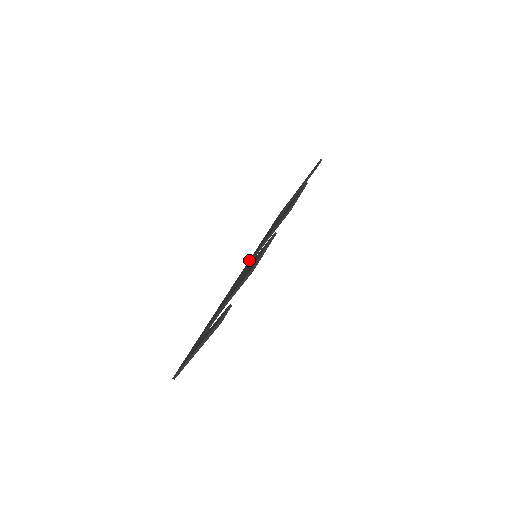
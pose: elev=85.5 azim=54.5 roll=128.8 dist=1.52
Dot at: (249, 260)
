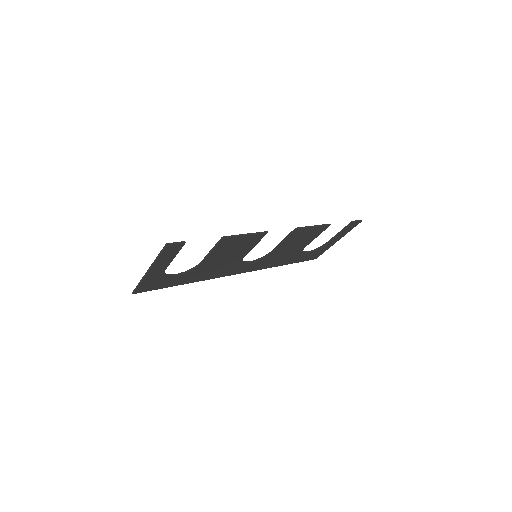
Dot at: occluded
